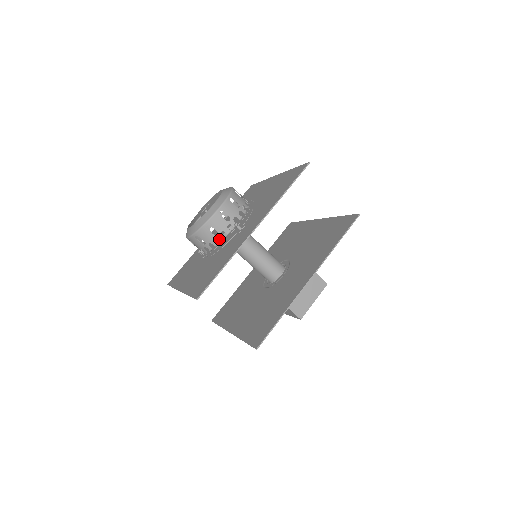
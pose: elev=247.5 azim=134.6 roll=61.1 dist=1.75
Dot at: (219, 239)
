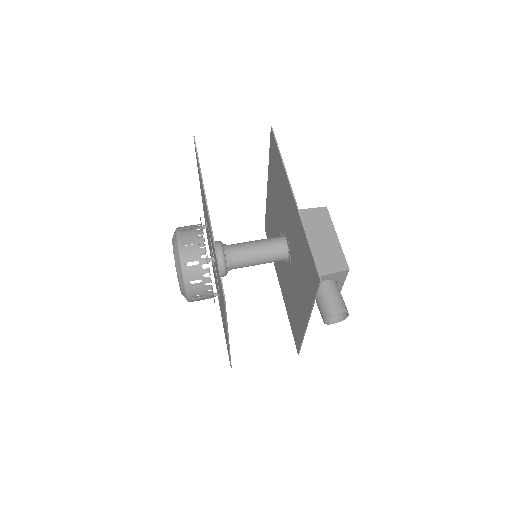
Dot at: occluded
